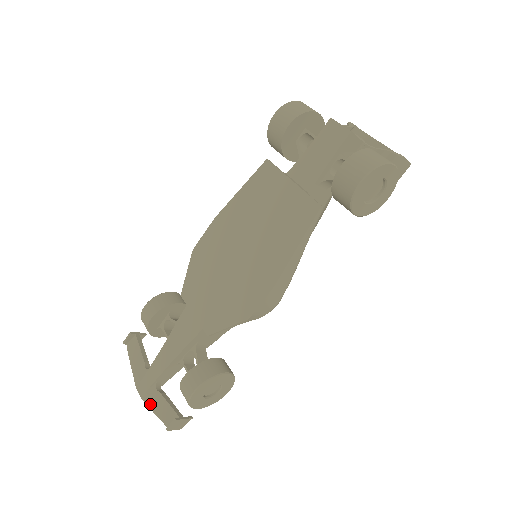
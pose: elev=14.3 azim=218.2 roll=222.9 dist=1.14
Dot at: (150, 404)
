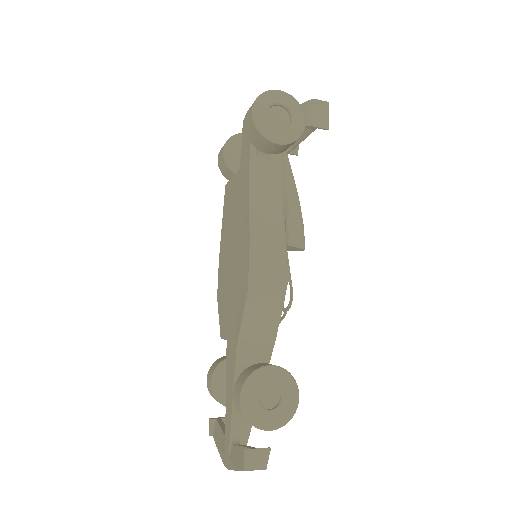
Dot at: (233, 465)
